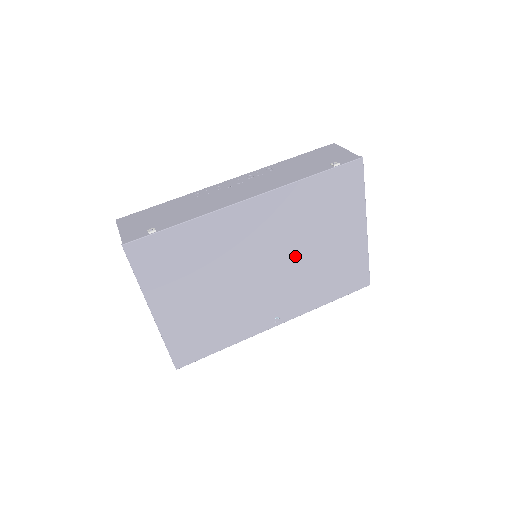
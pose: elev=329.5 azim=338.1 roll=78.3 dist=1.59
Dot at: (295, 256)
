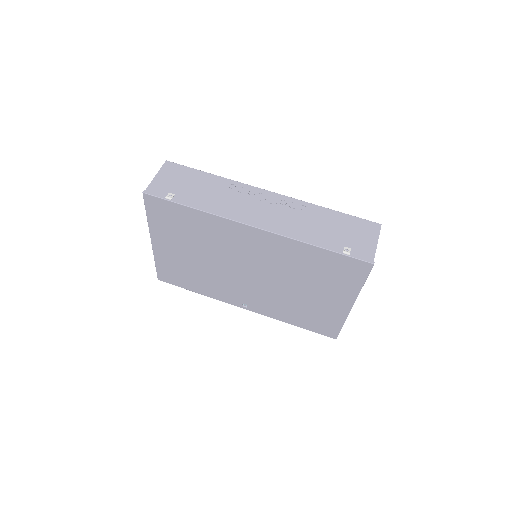
Dot at: (277, 282)
